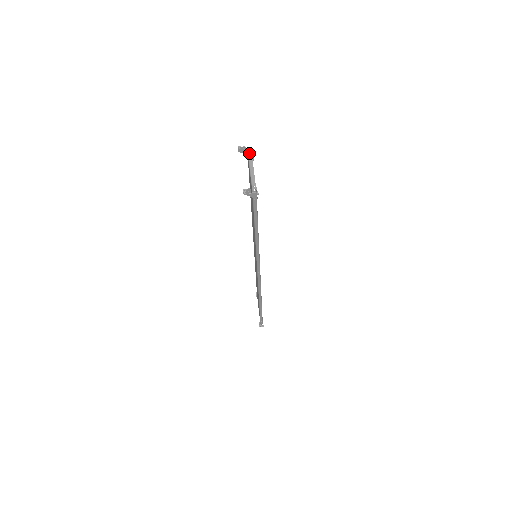
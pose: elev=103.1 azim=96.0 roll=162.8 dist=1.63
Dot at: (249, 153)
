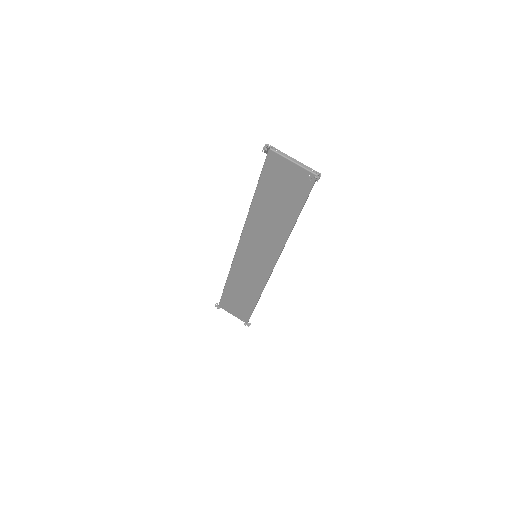
Dot at: (273, 149)
